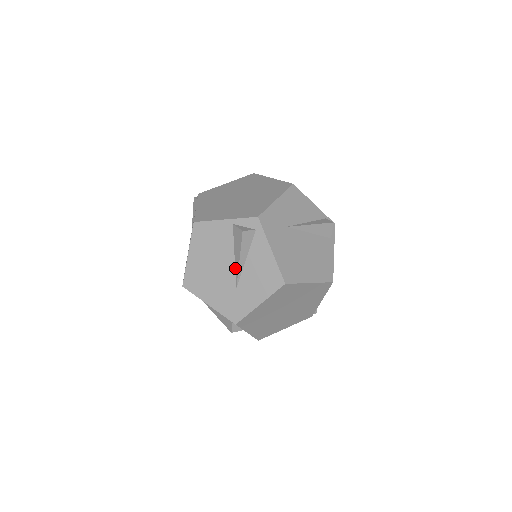
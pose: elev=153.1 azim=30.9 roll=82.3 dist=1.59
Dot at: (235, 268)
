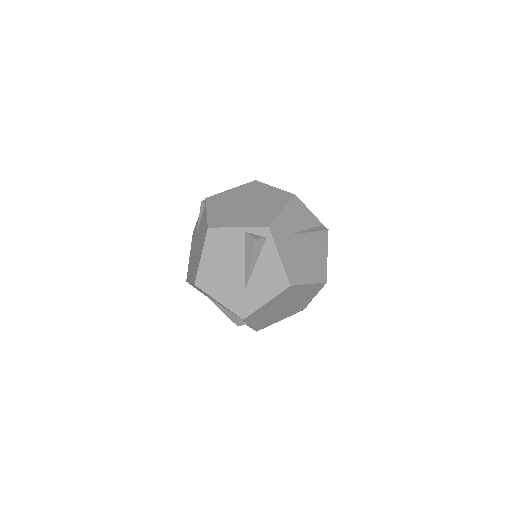
Dot at: (245, 270)
